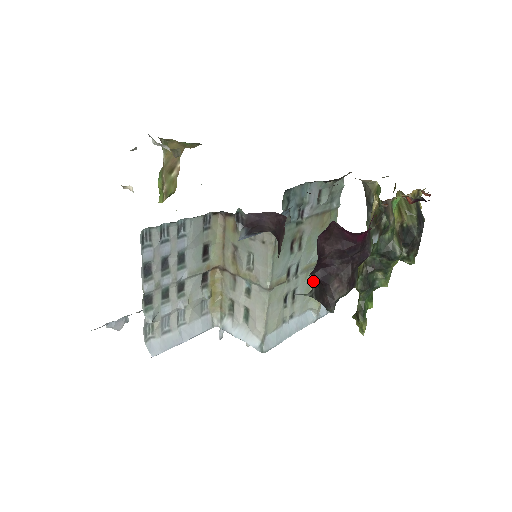
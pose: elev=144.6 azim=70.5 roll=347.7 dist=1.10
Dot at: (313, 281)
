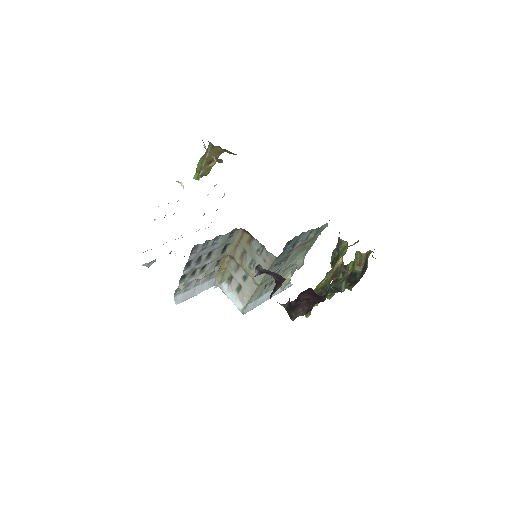
Dot at: (287, 273)
